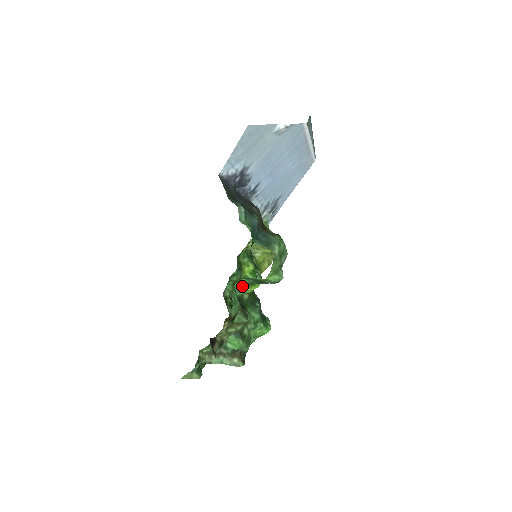
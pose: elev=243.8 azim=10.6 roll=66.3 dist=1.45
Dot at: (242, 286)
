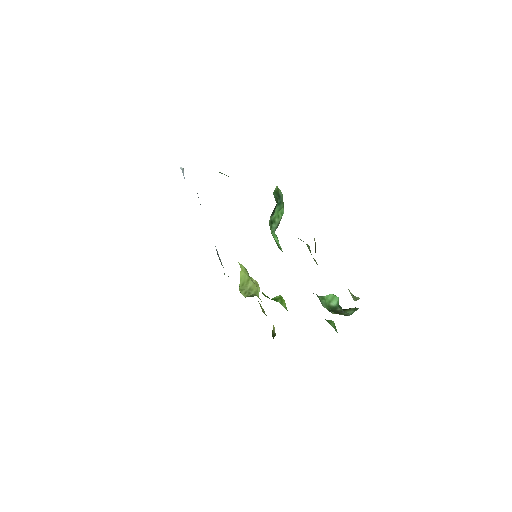
Dot at: (276, 201)
